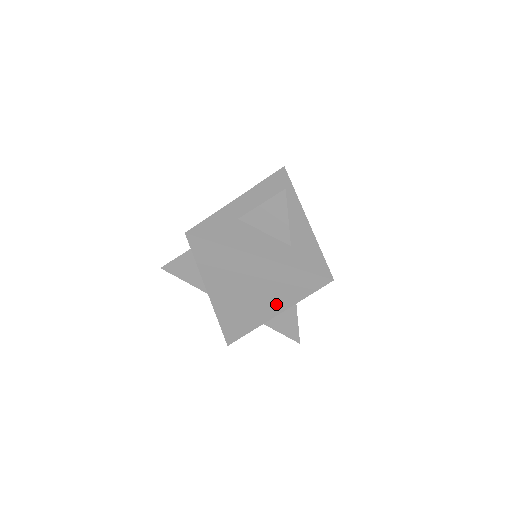
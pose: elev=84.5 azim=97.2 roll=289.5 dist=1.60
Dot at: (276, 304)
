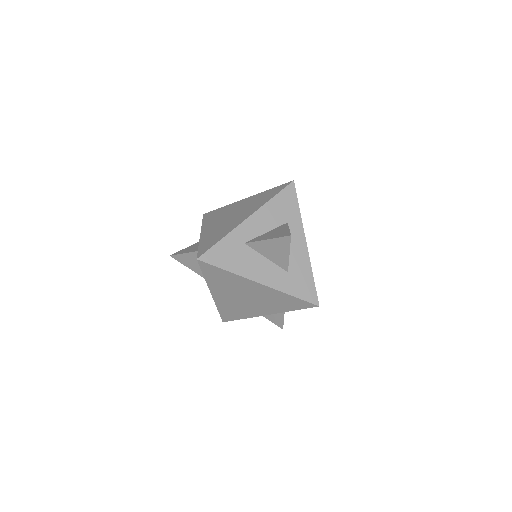
Dot at: (268, 309)
